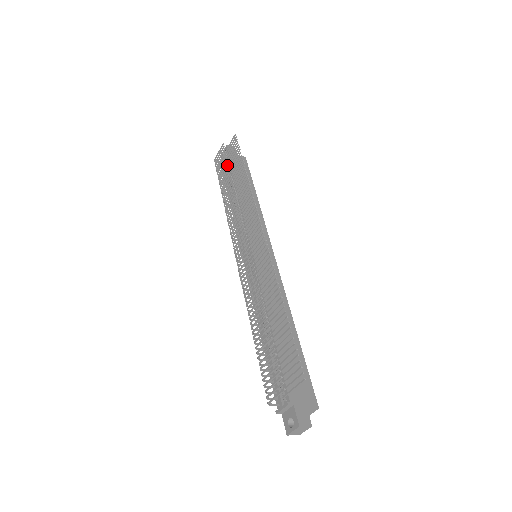
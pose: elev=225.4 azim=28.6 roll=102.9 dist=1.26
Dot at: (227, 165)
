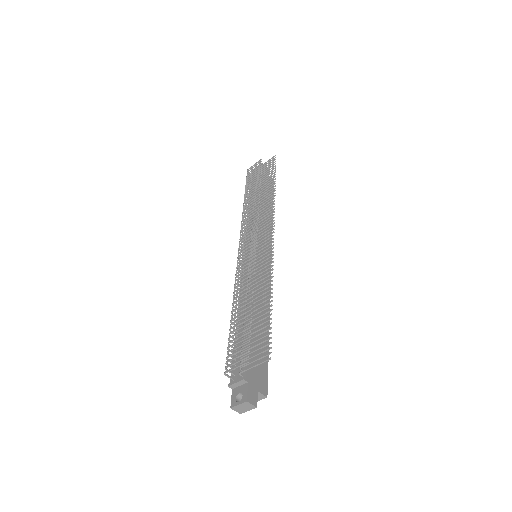
Dot at: occluded
